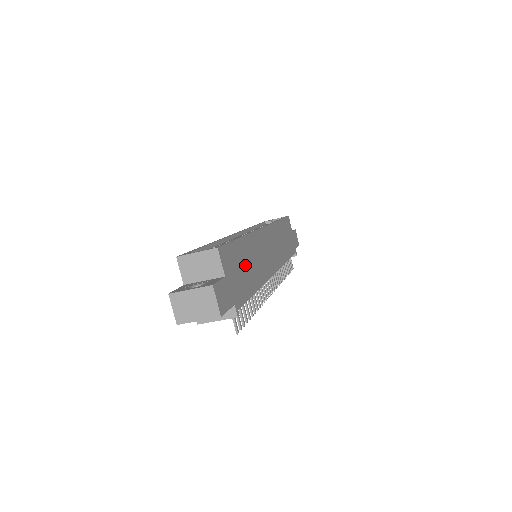
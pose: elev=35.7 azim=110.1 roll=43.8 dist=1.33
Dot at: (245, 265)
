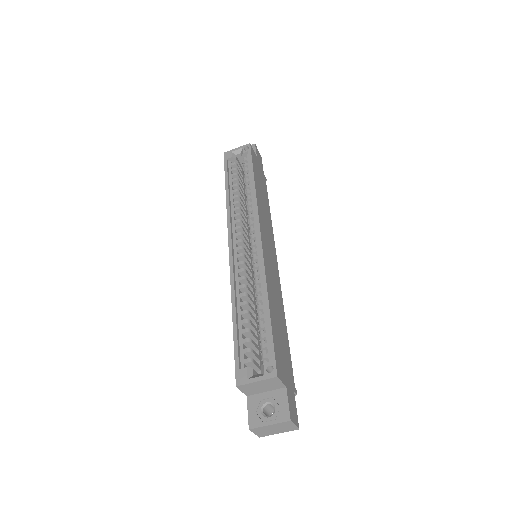
Dot at: (279, 329)
